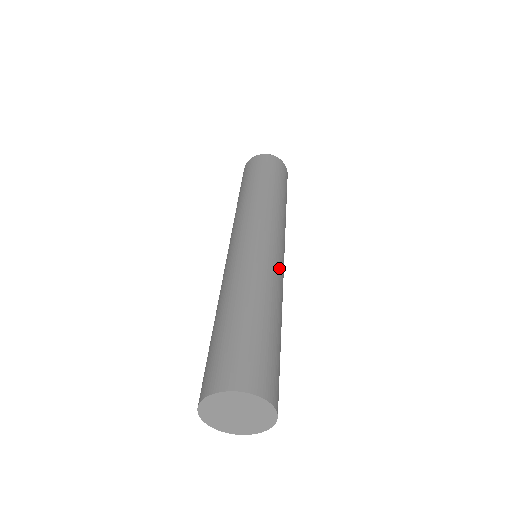
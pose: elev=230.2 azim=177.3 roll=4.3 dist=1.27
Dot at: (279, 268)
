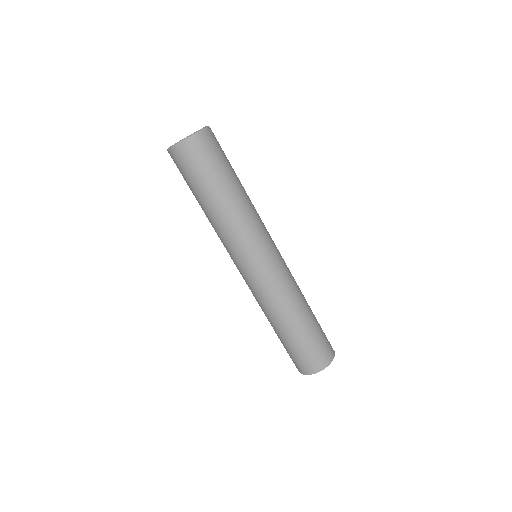
Dot at: (287, 267)
